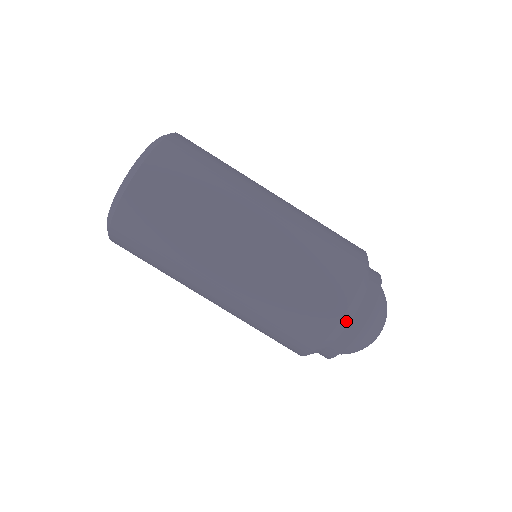
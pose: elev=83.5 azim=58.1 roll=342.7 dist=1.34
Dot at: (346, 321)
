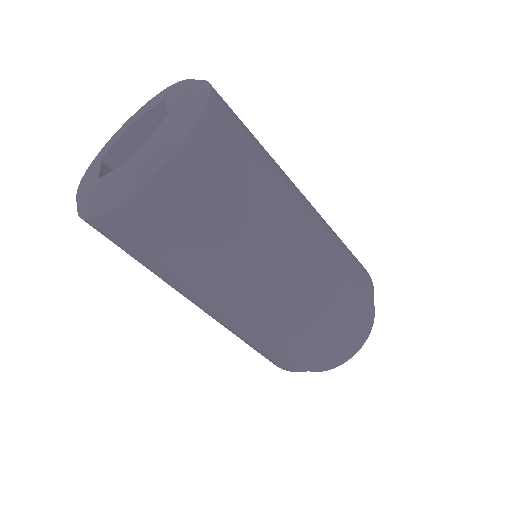
Dot at: occluded
